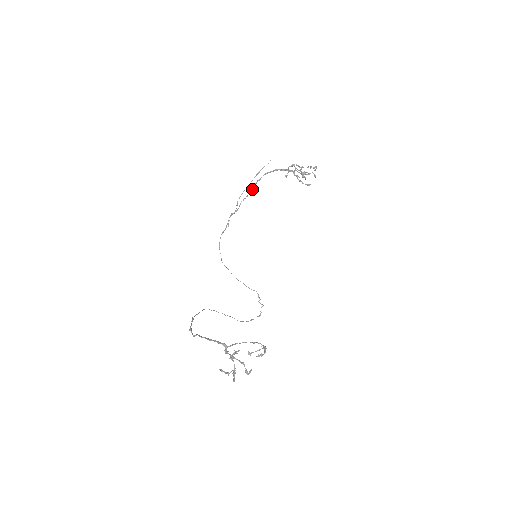
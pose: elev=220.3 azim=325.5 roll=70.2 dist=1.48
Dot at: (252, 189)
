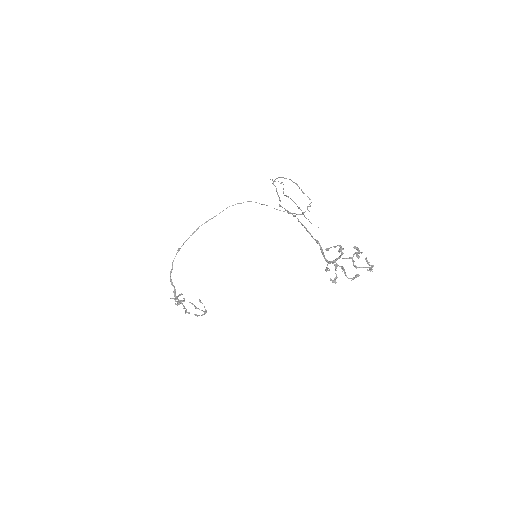
Dot at: (294, 215)
